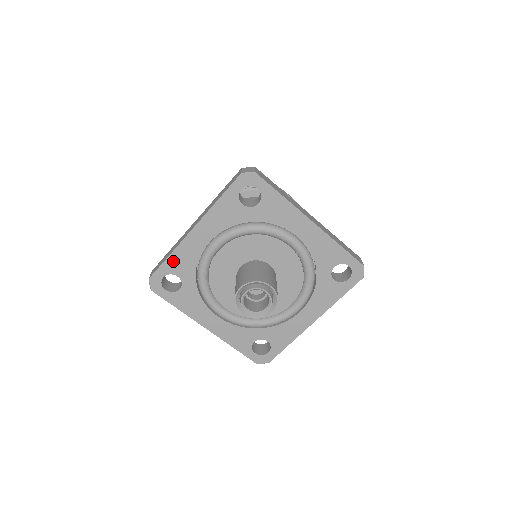
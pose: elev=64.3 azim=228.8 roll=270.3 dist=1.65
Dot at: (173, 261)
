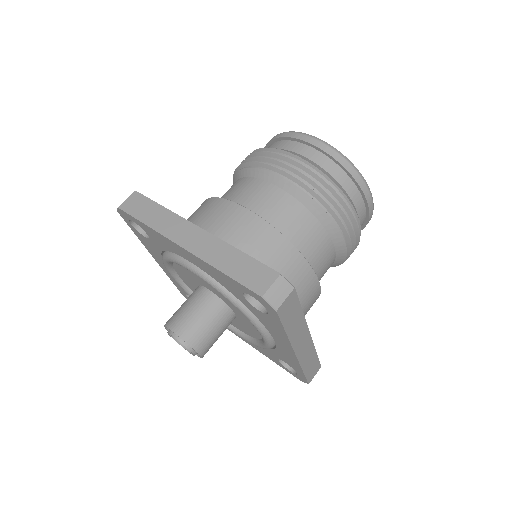
Dot at: (149, 229)
